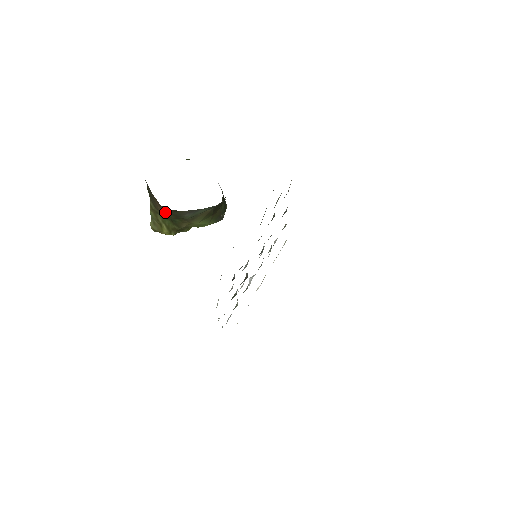
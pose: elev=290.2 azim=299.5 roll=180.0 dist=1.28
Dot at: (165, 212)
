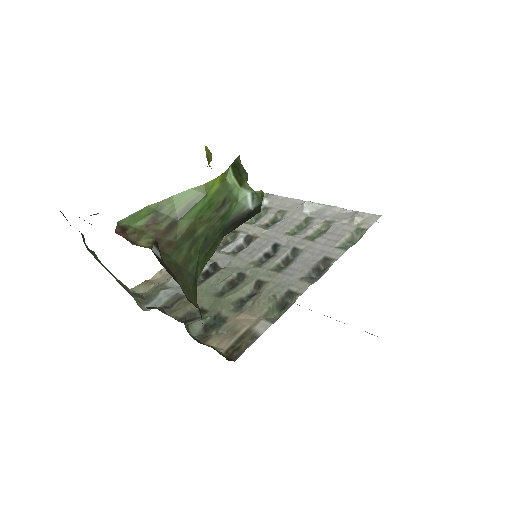
Dot at: occluded
